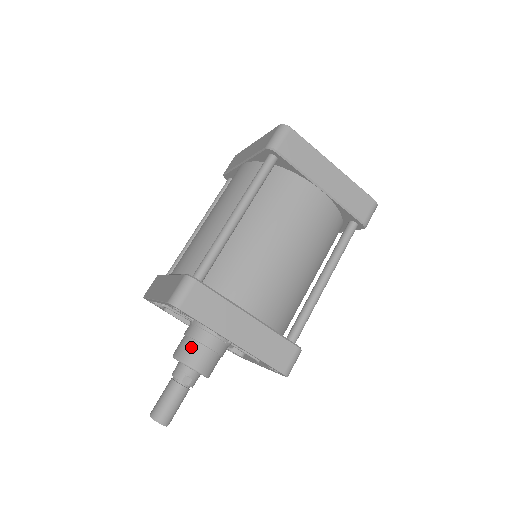
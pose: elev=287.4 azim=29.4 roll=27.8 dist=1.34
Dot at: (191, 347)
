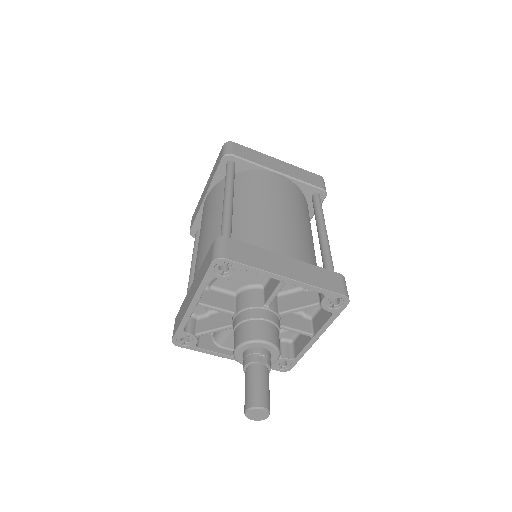
Dot at: (248, 327)
